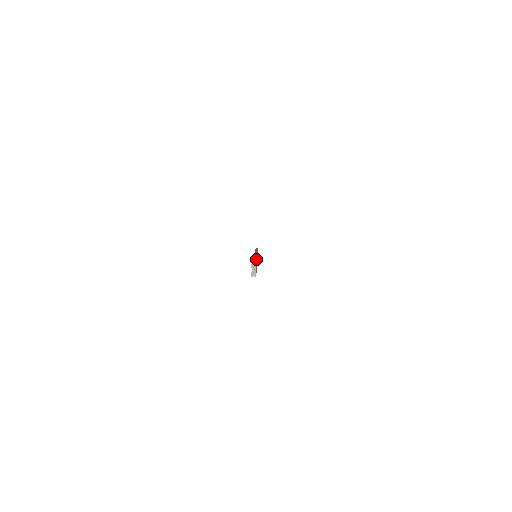
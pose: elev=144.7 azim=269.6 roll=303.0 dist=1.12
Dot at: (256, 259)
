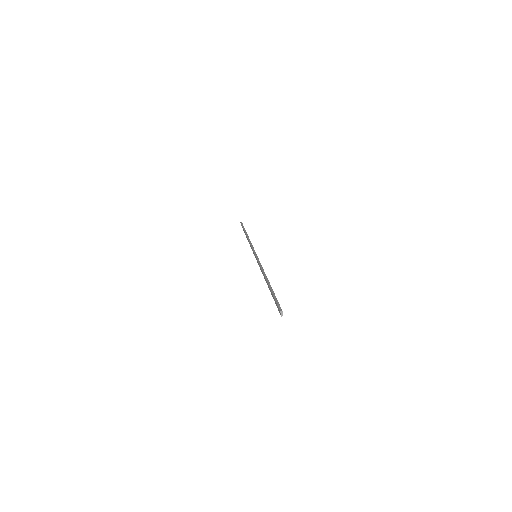
Dot at: (273, 292)
